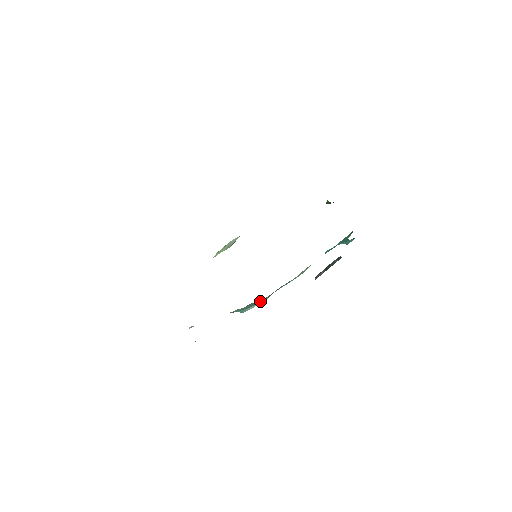
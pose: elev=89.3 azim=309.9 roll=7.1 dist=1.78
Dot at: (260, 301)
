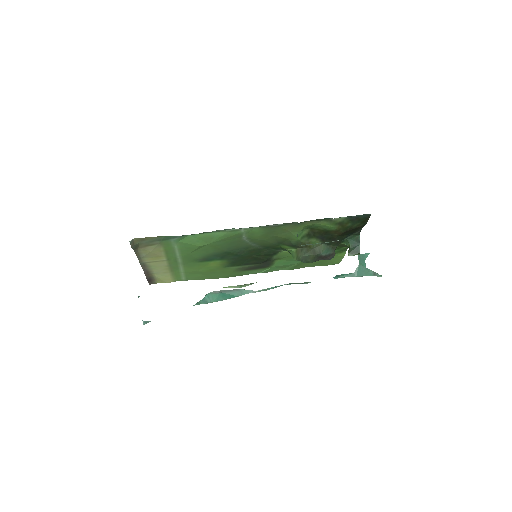
Dot at: (234, 291)
